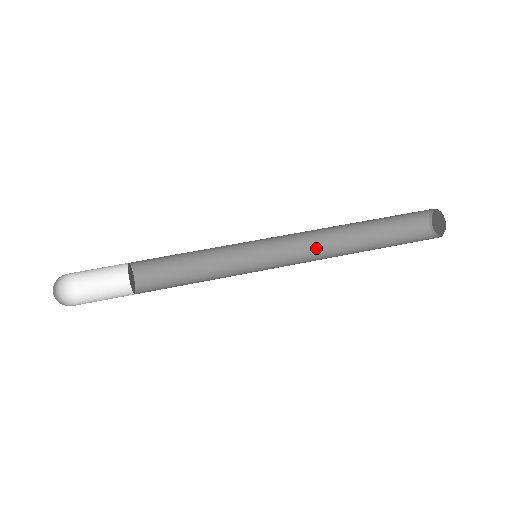
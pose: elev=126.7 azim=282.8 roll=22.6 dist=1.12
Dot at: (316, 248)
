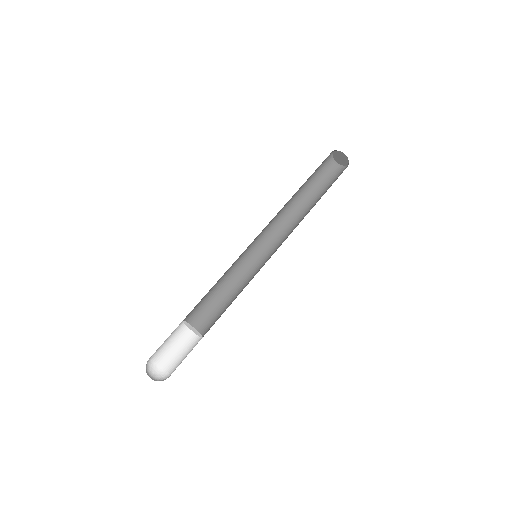
Dot at: (278, 217)
